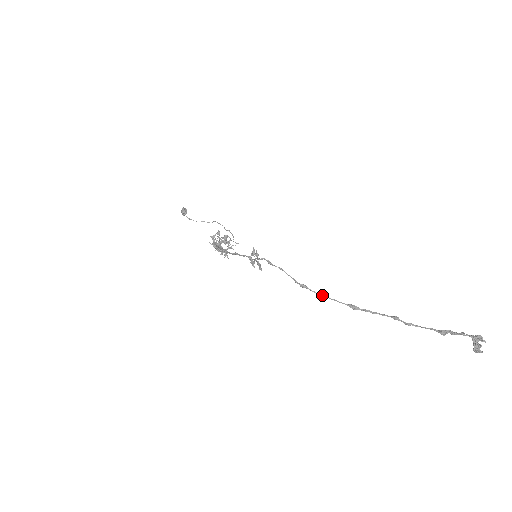
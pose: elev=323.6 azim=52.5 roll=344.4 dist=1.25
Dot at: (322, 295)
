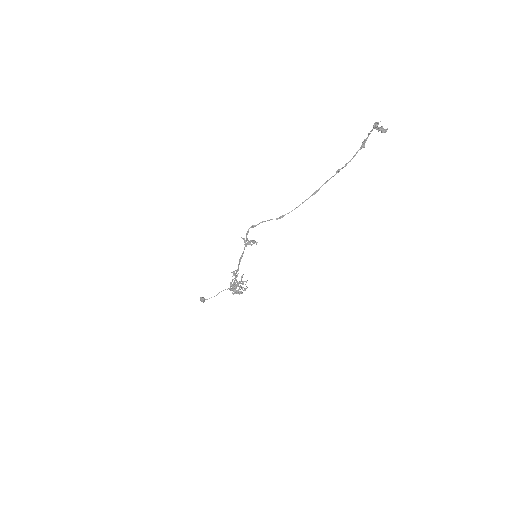
Dot at: (295, 208)
